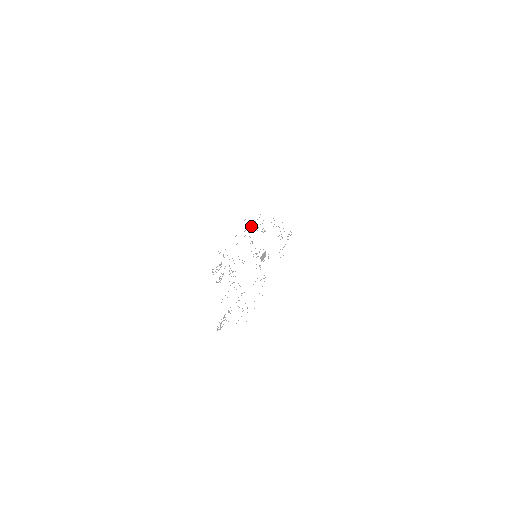
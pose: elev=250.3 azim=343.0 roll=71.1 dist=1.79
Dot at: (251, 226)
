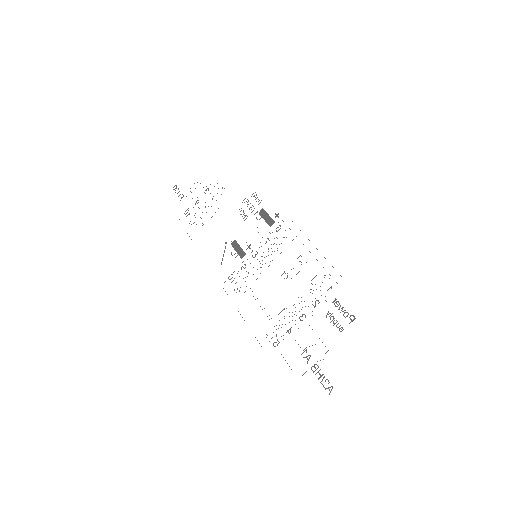
Dot at: (272, 219)
